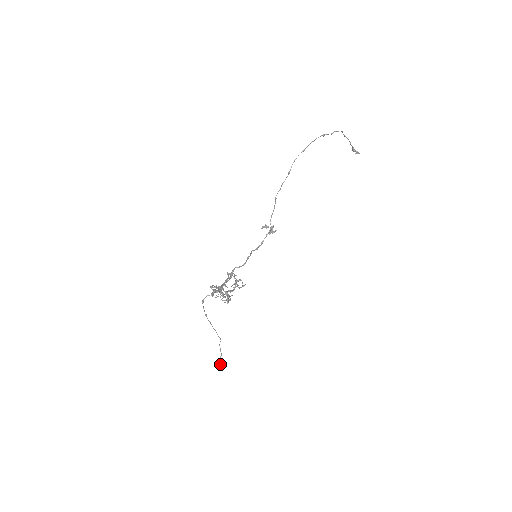
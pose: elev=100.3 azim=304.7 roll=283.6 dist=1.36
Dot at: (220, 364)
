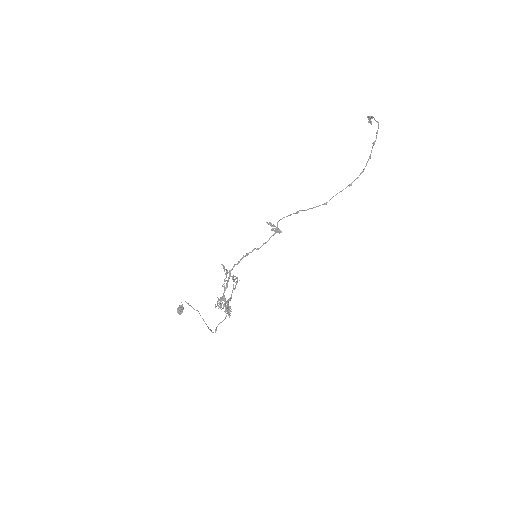
Dot at: (182, 311)
